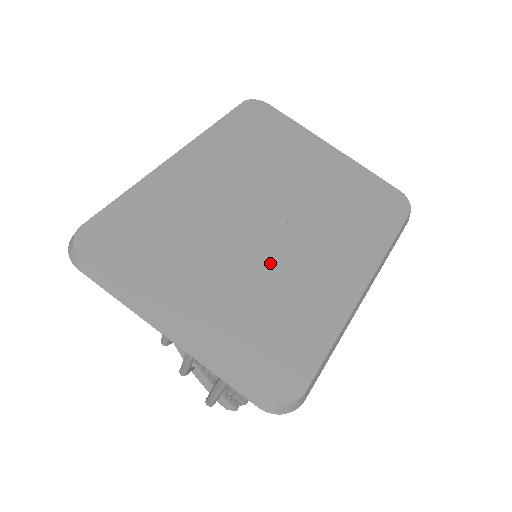
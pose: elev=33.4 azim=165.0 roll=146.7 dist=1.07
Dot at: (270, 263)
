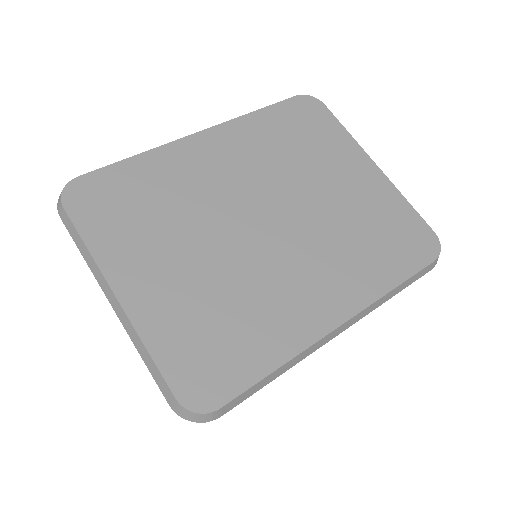
Dot at: (246, 267)
